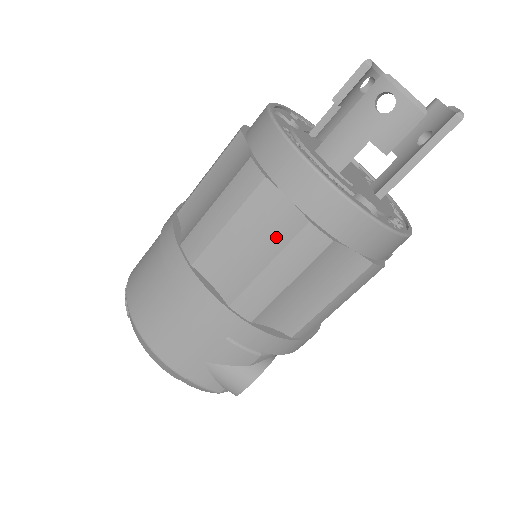
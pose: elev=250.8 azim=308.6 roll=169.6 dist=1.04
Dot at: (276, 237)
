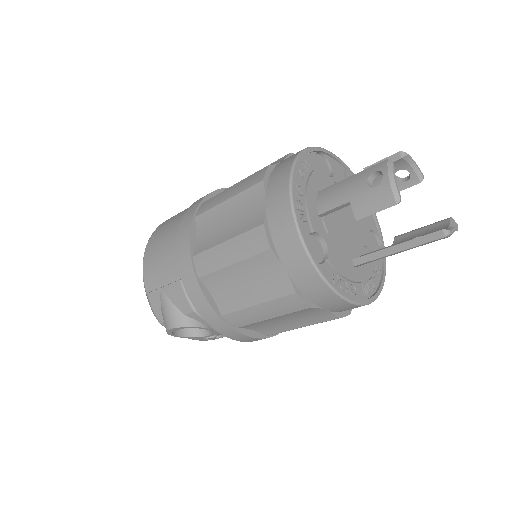
Dot at: (243, 225)
